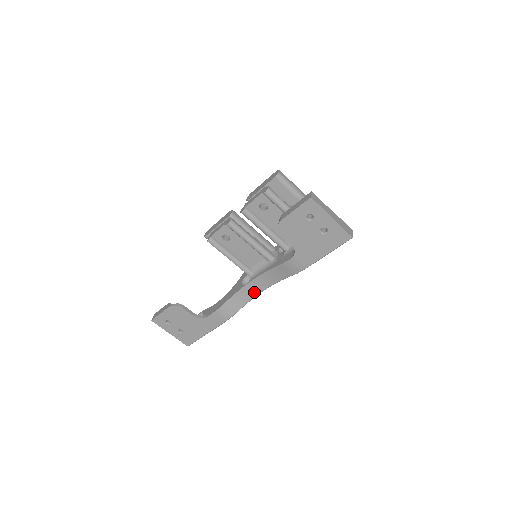
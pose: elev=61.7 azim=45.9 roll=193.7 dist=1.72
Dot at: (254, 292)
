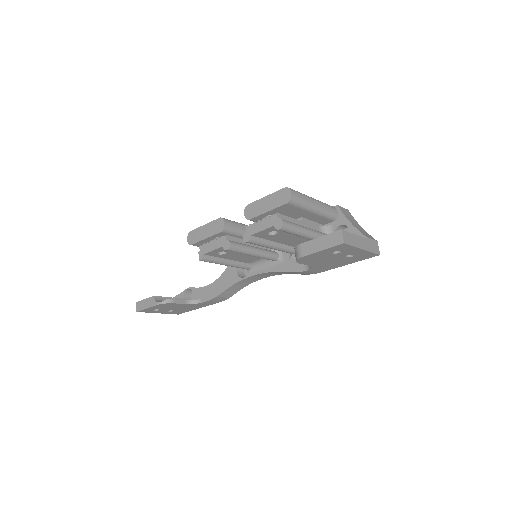
Dot at: (254, 280)
